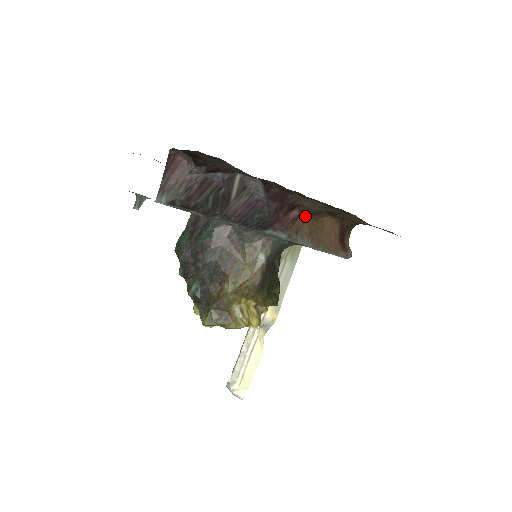
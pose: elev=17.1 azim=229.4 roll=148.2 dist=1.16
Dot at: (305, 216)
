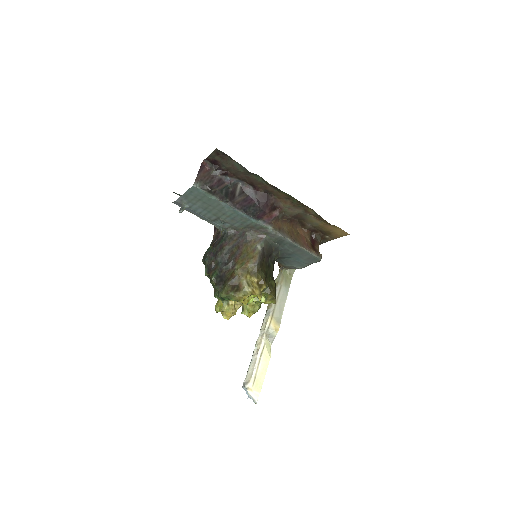
Dot at: (284, 220)
